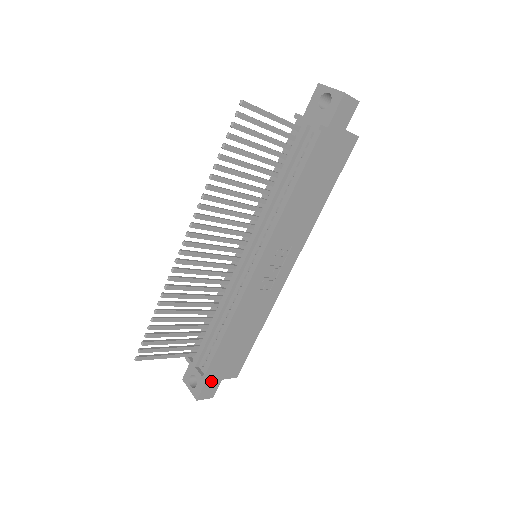
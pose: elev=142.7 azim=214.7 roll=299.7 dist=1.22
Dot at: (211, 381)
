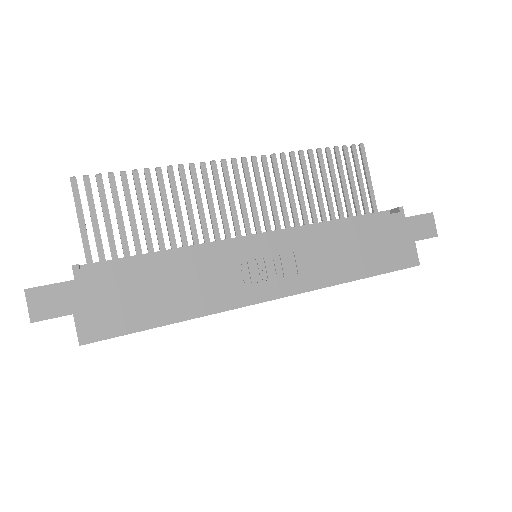
Dot at: (68, 293)
